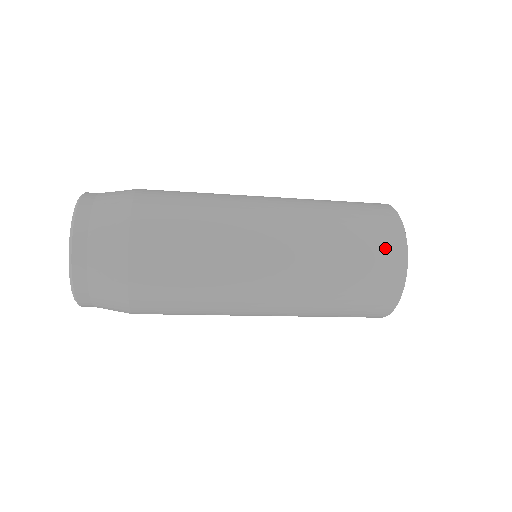
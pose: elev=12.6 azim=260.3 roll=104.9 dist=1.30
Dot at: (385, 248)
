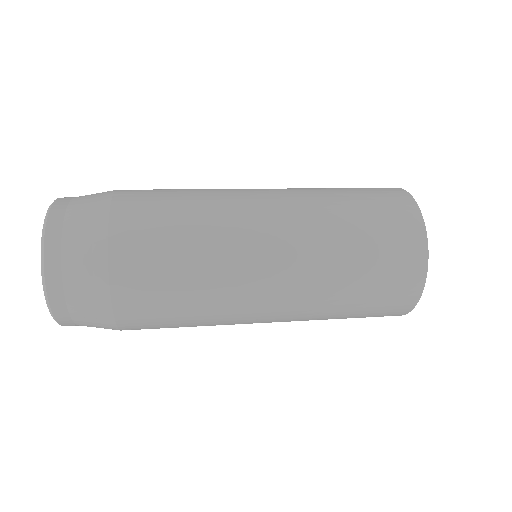
Dot at: (394, 302)
